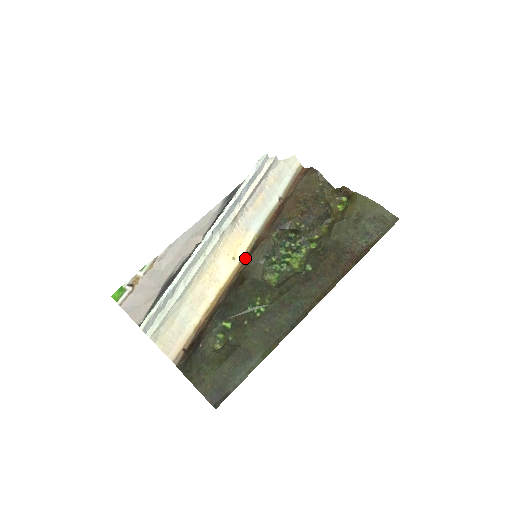
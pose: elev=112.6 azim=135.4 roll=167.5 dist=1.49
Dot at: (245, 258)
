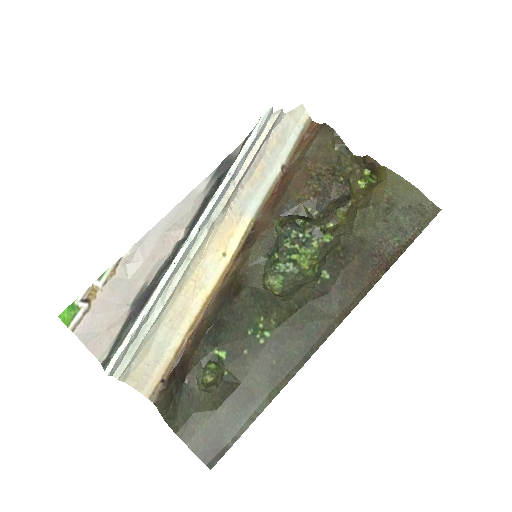
Dot at: (238, 252)
